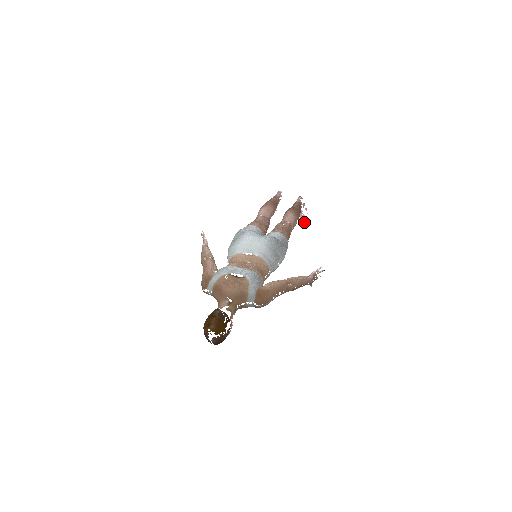
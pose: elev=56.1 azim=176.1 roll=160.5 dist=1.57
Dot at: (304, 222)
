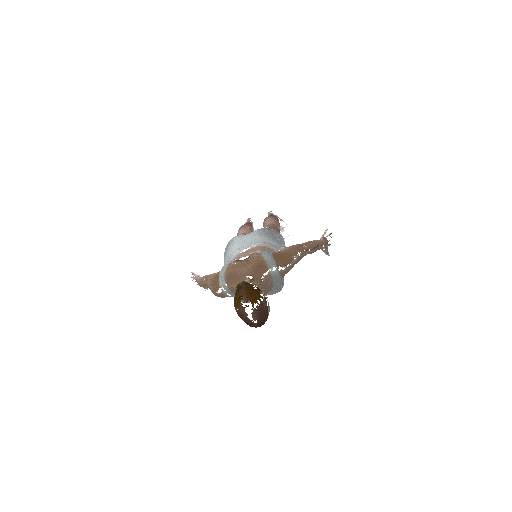
Dot at: occluded
